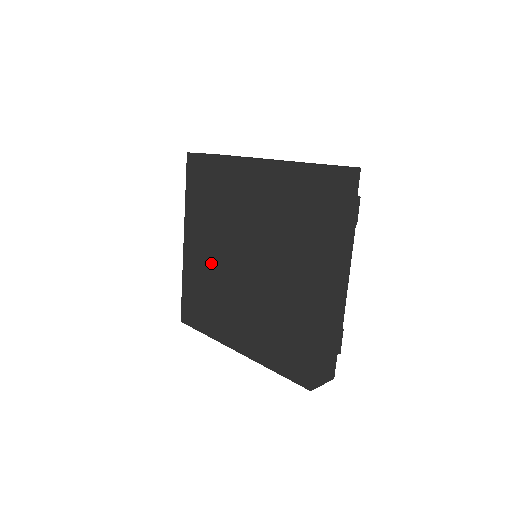
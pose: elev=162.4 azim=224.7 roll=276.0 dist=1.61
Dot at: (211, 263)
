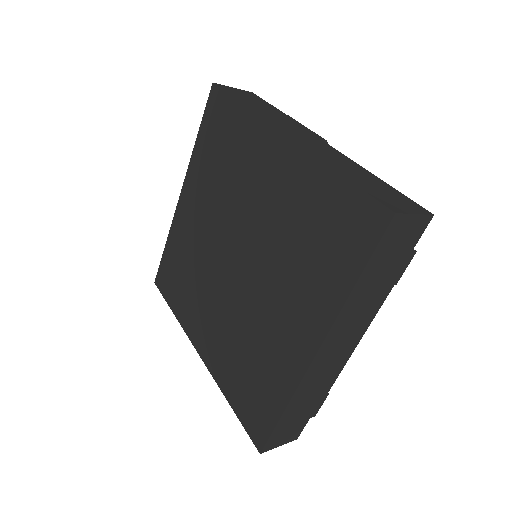
Dot at: (201, 240)
